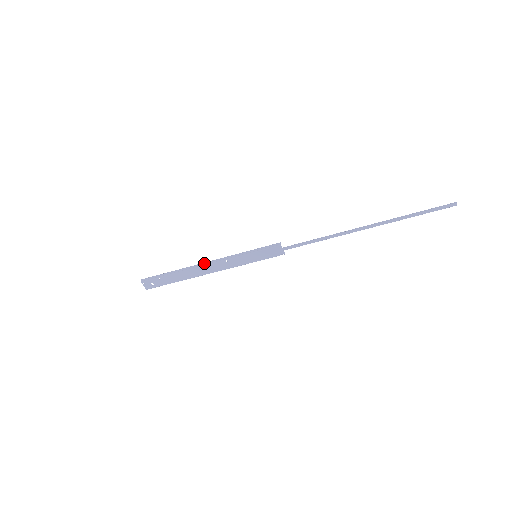
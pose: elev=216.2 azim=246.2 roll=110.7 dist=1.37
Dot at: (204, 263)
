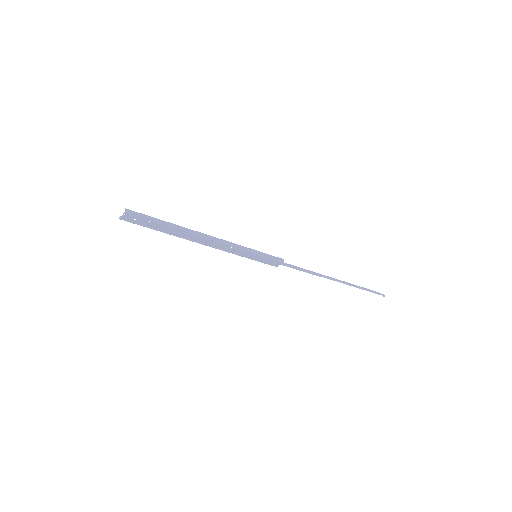
Dot at: (211, 237)
